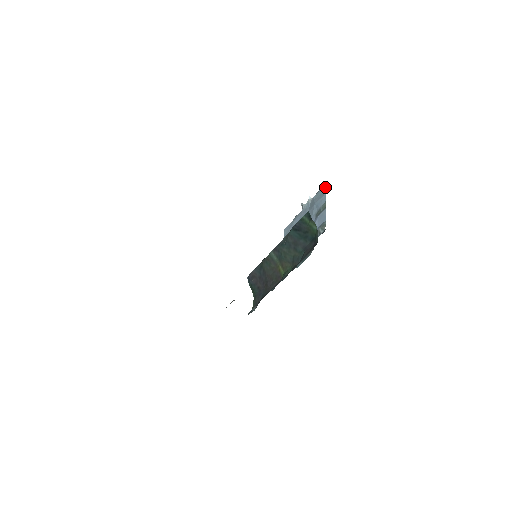
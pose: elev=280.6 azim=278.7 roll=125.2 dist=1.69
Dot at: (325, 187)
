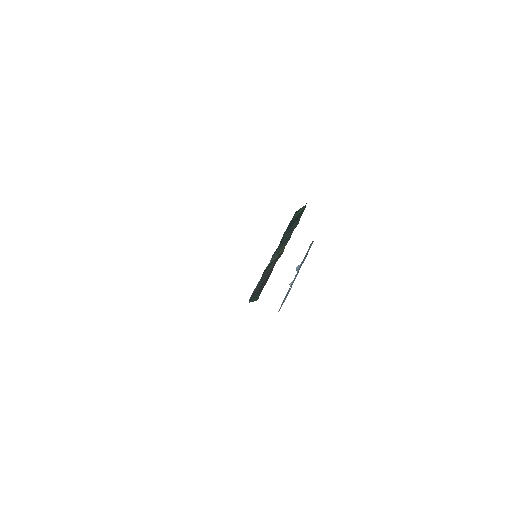
Dot at: (307, 254)
